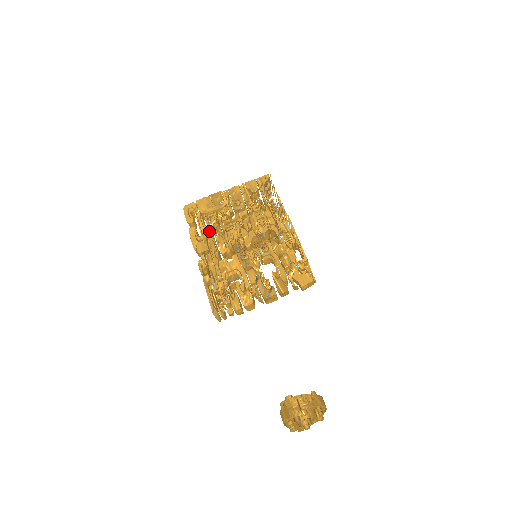
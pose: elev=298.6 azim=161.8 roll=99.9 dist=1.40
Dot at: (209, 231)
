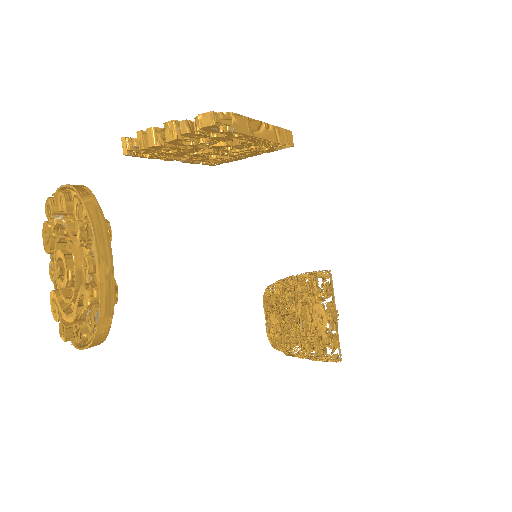
Dot at: occluded
